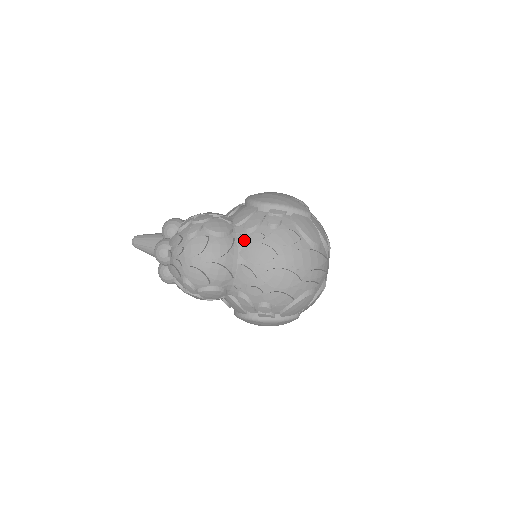
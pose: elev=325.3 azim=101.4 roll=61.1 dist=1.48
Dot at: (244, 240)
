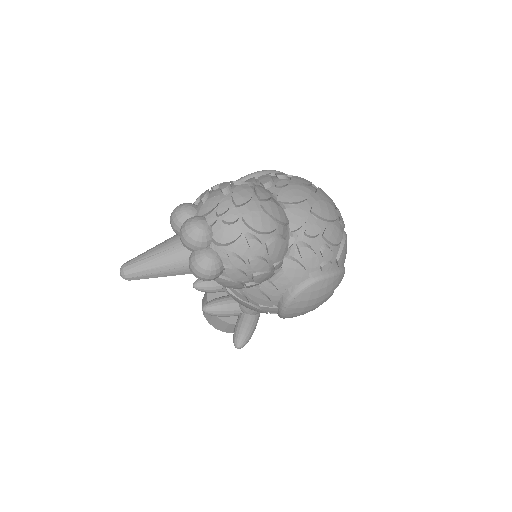
Dot at: (273, 189)
